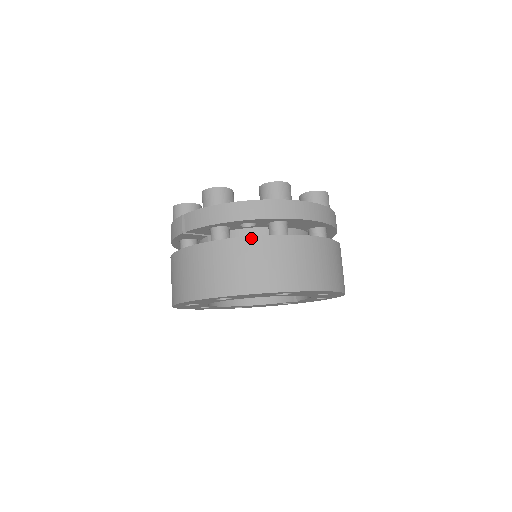
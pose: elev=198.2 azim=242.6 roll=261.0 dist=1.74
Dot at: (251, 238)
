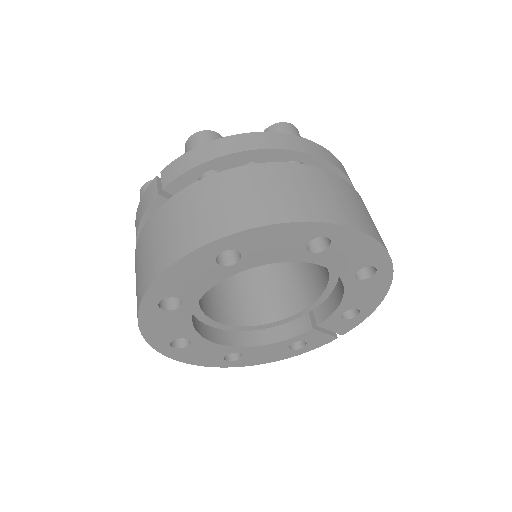
Dot at: (263, 165)
